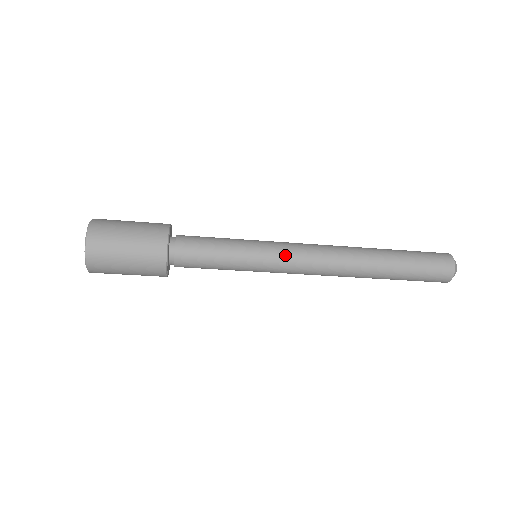
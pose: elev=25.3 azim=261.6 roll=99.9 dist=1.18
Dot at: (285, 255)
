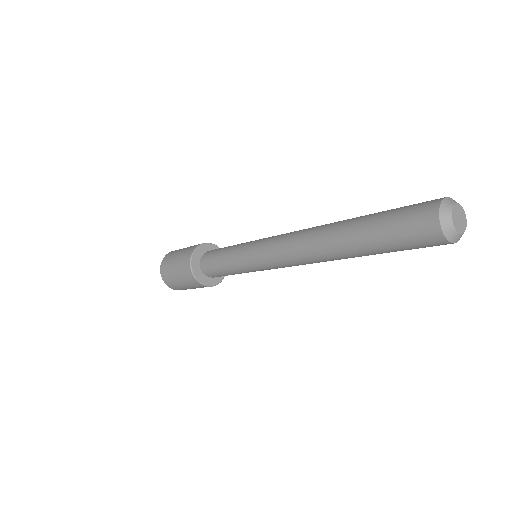
Dot at: (264, 262)
